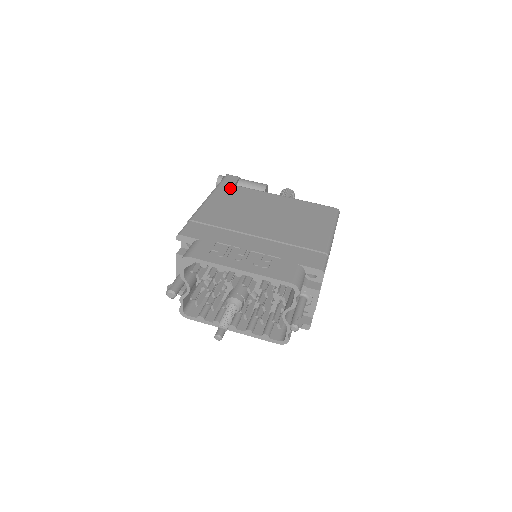
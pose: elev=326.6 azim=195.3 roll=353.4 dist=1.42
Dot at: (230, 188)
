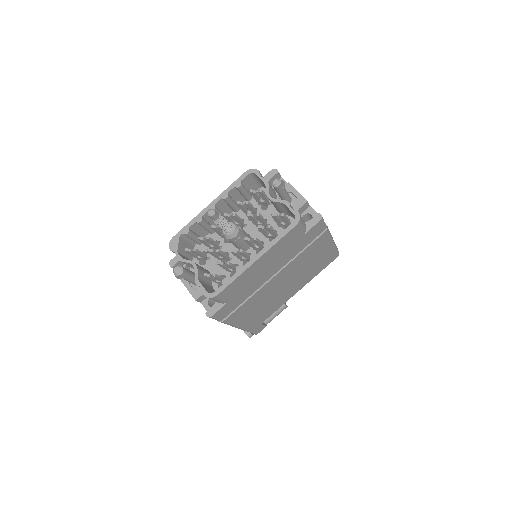
Dot at: occluded
